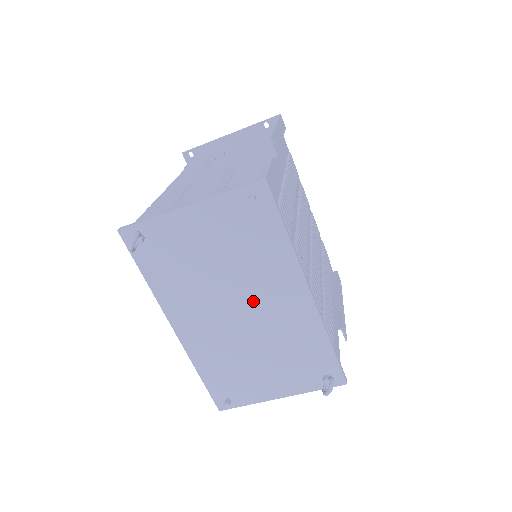
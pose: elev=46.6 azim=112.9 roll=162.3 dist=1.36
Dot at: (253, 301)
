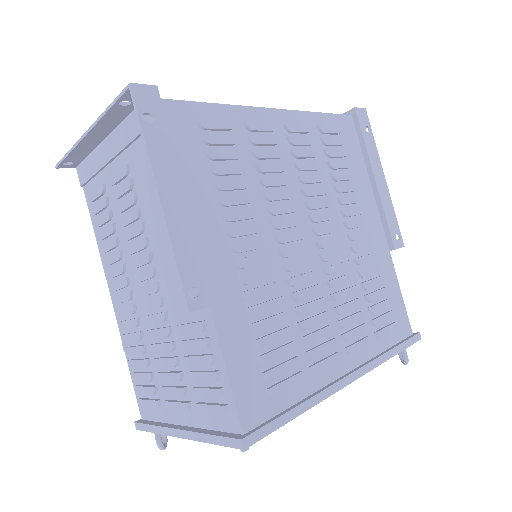
Dot at: occluded
